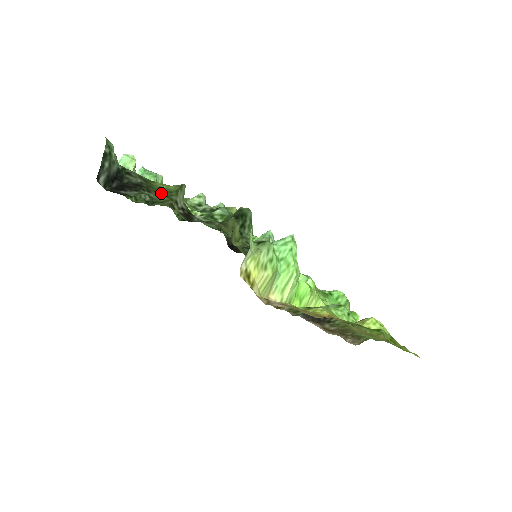
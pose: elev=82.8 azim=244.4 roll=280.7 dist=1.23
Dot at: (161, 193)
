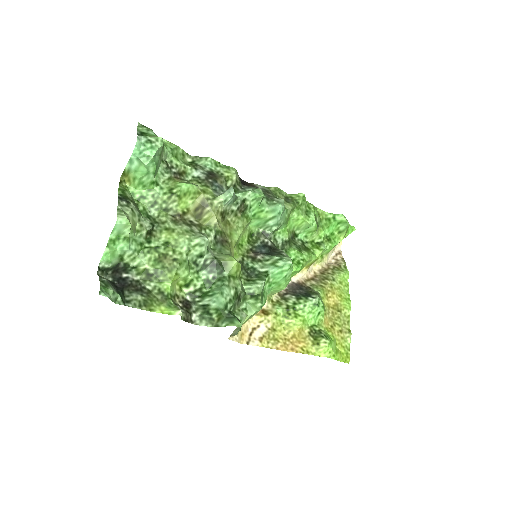
Dot at: (161, 299)
